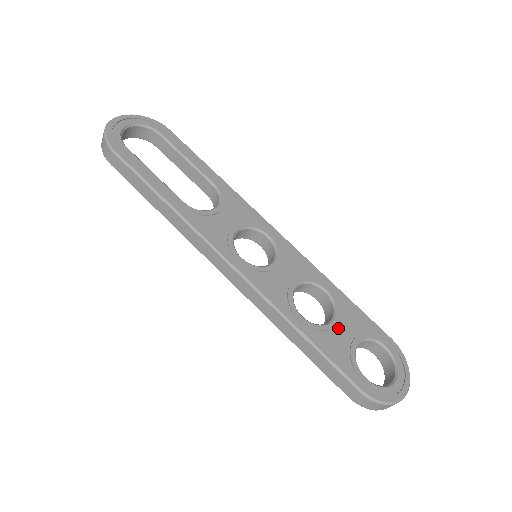
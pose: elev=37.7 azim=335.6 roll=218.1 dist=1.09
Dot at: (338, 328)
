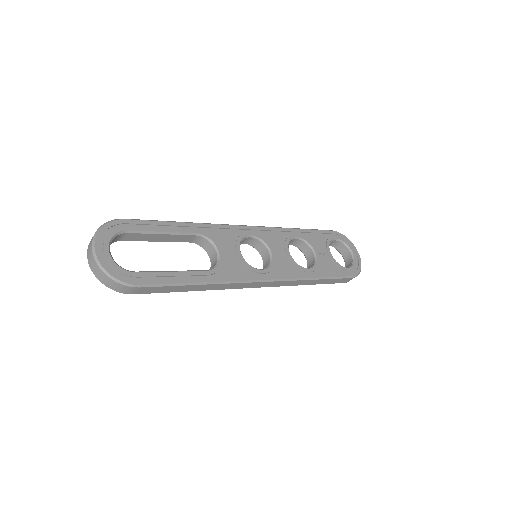
Dot at: (319, 254)
